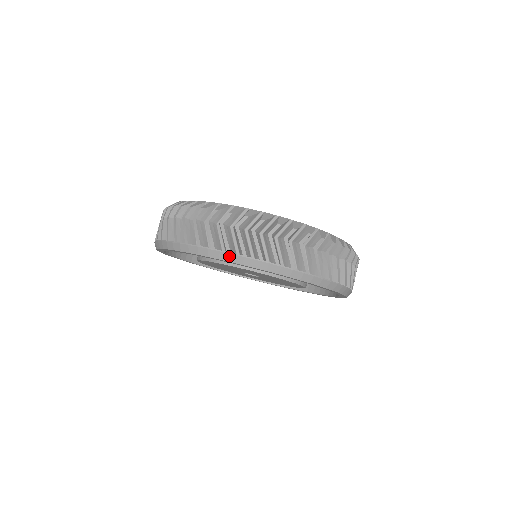
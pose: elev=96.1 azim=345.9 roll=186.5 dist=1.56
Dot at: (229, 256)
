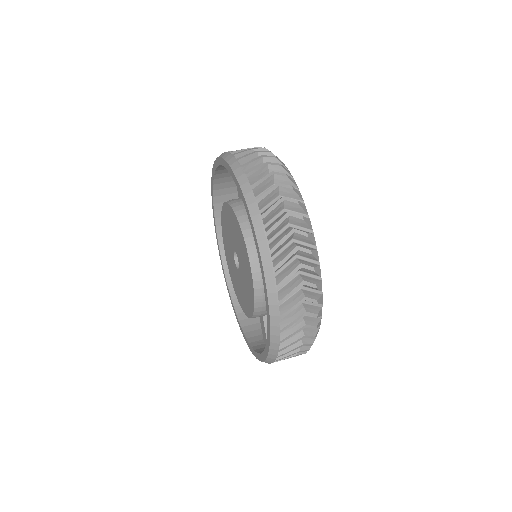
Dot at: (234, 162)
